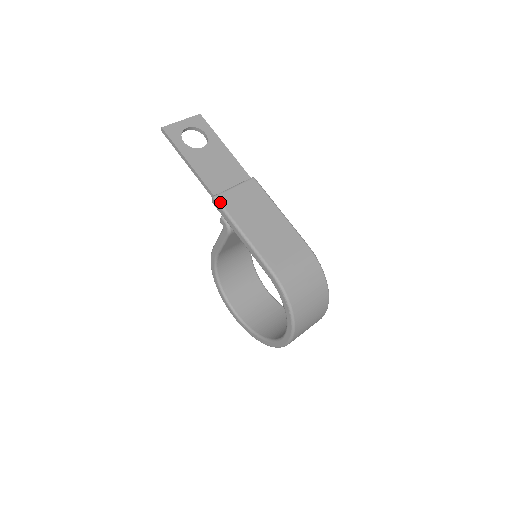
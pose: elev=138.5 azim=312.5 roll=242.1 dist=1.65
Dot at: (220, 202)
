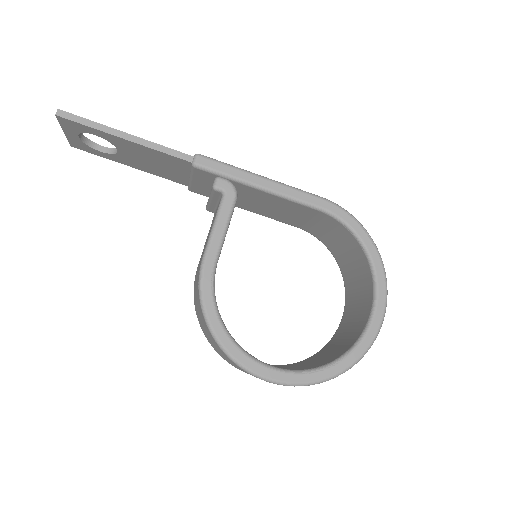
Dot at: (209, 157)
